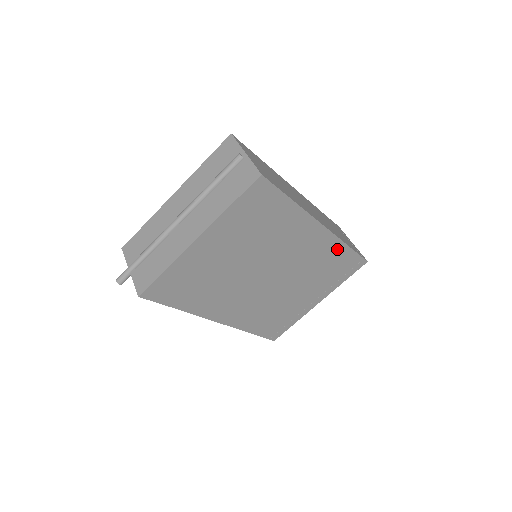
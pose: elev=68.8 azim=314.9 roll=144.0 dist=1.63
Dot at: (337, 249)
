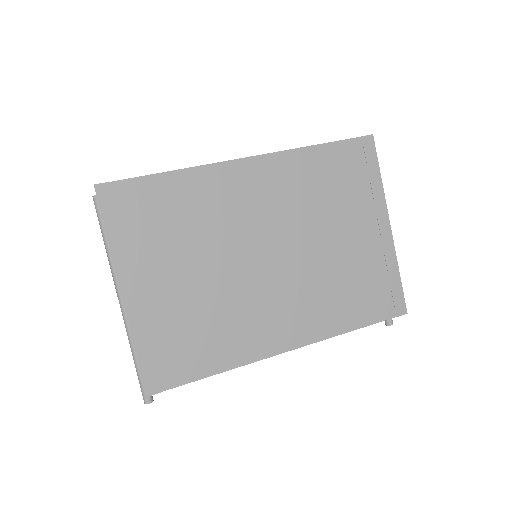
Dot at: (305, 161)
